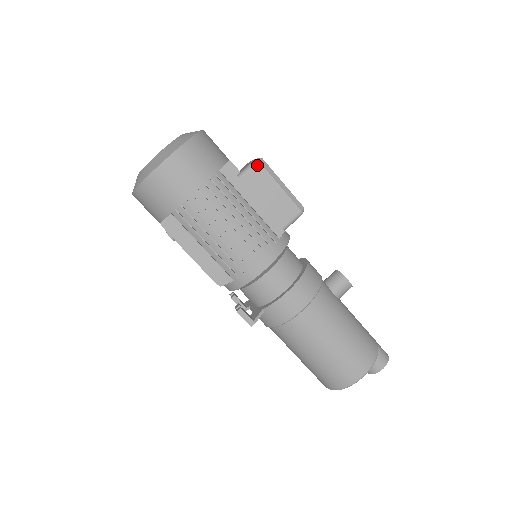
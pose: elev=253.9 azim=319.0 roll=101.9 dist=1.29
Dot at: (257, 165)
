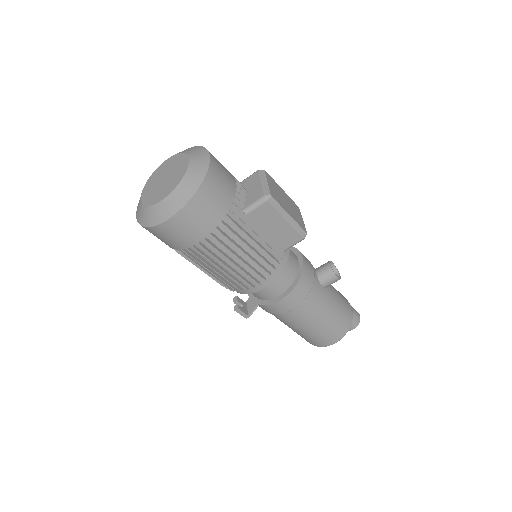
Dot at: (265, 204)
